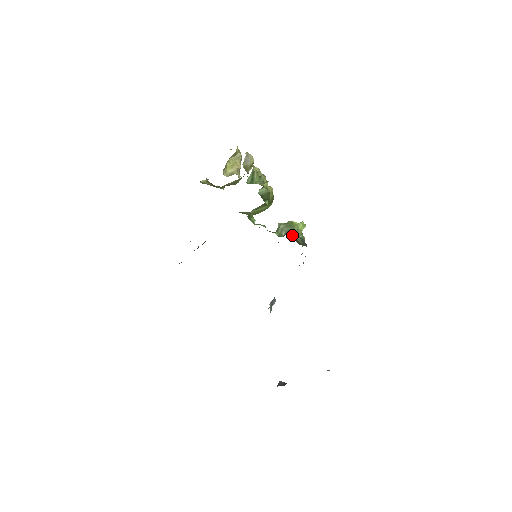
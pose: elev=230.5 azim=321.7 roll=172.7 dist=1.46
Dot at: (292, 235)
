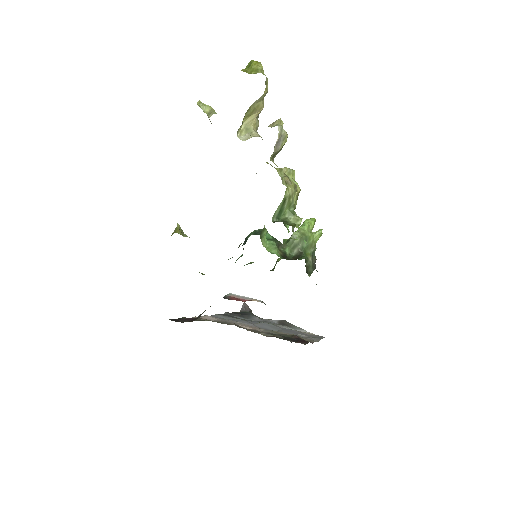
Dot at: (305, 259)
